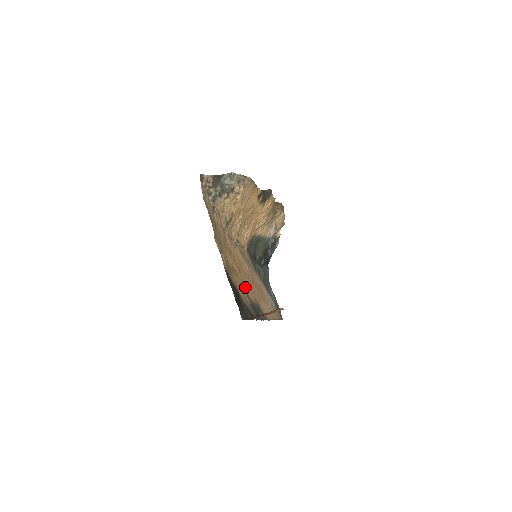
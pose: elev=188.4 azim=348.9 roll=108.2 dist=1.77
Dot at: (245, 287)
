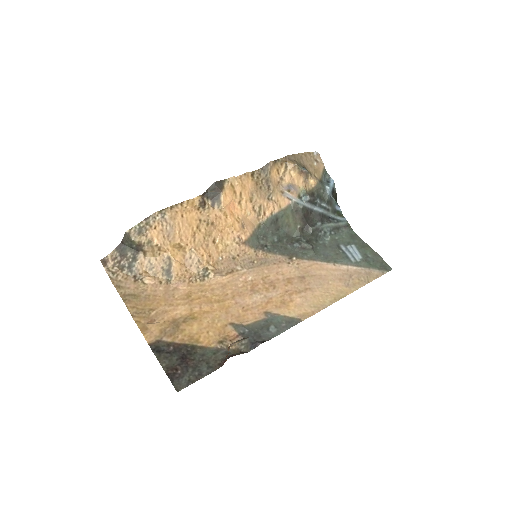
Dot at: (232, 316)
